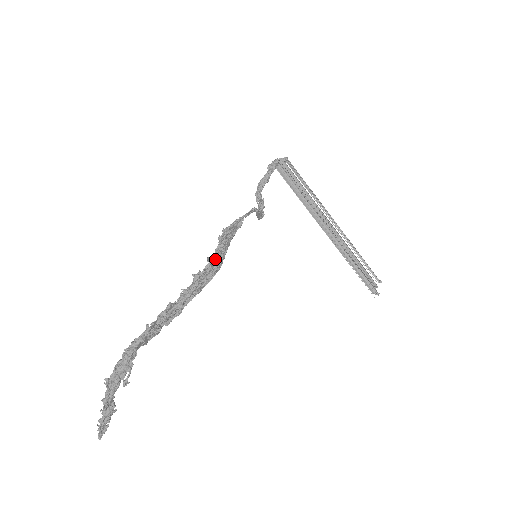
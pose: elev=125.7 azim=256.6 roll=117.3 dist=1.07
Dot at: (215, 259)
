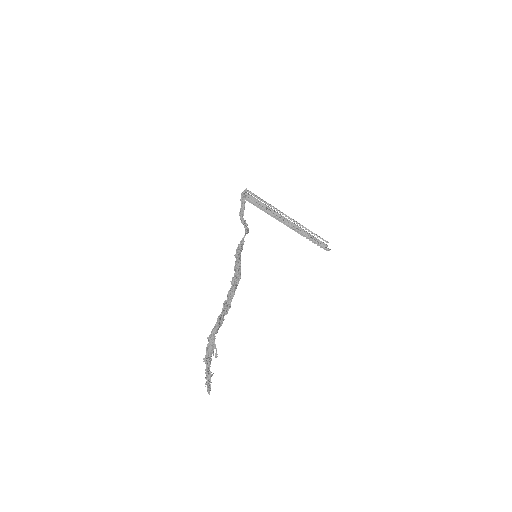
Dot at: (239, 268)
